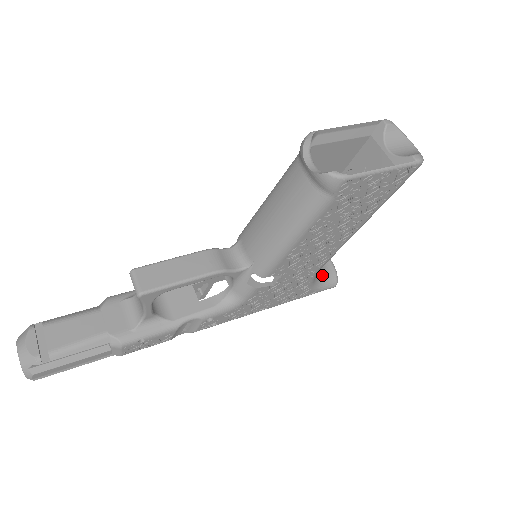
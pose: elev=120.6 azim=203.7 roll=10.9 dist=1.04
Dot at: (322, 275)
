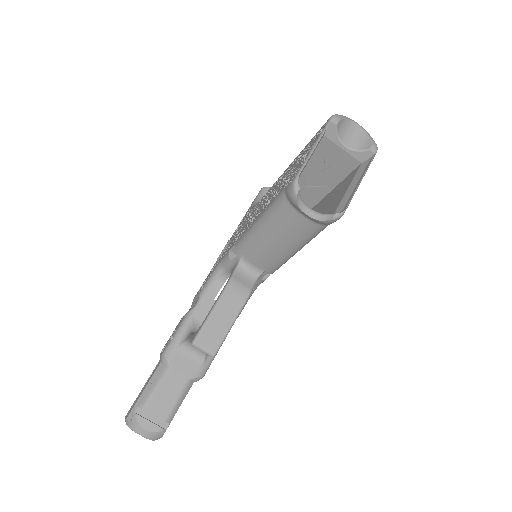
Dot at: occluded
